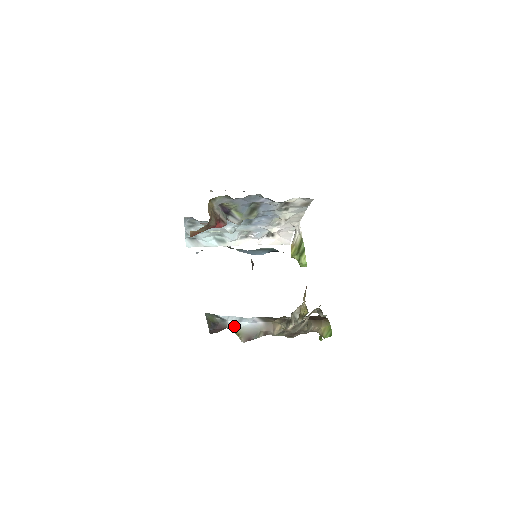
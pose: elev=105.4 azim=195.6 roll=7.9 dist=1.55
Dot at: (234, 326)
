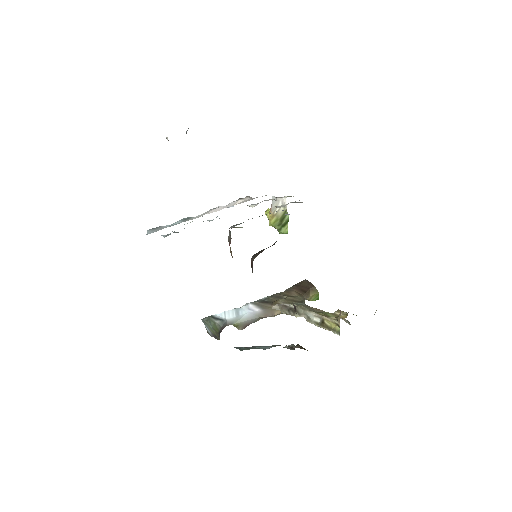
Dot at: (233, 321)
